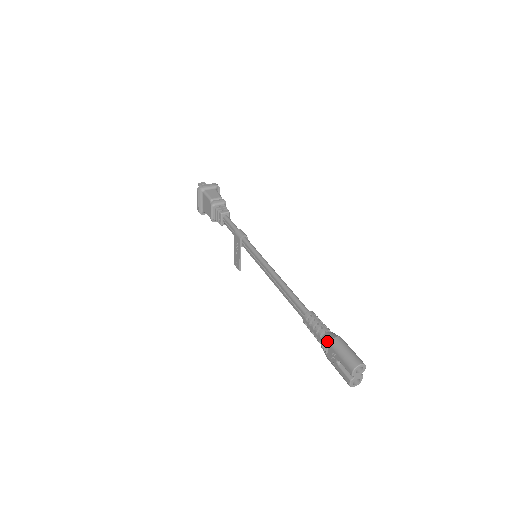
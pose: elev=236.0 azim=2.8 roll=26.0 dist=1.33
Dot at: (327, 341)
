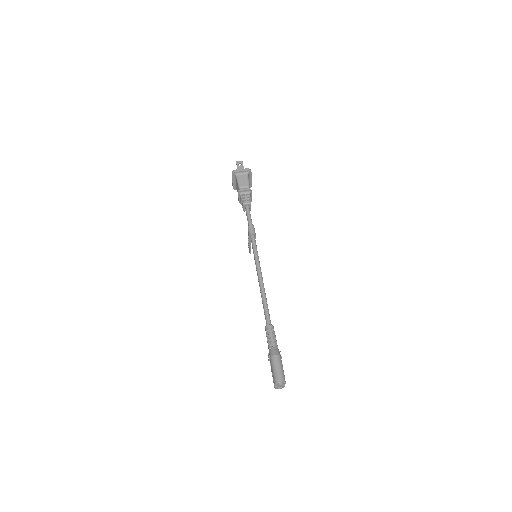
Dot at: (270, 355)
